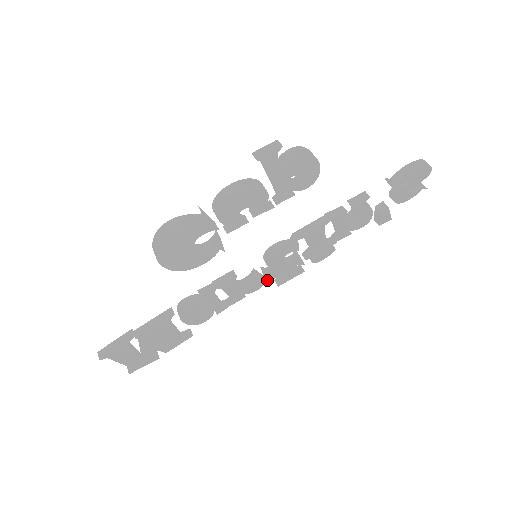
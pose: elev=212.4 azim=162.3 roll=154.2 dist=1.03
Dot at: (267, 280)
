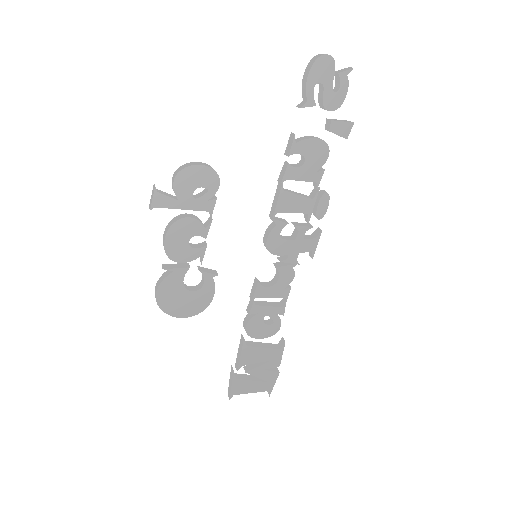
Dot at: (292, 263)
